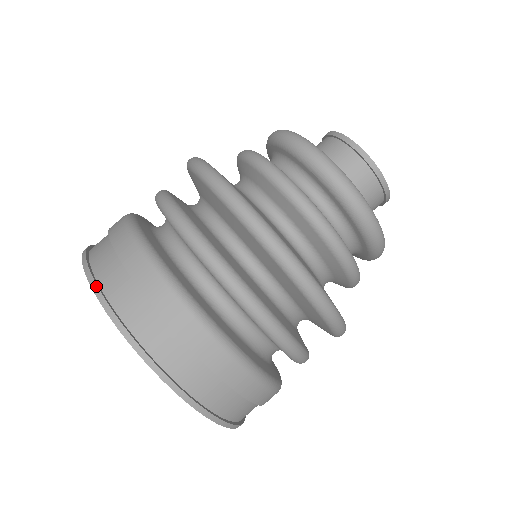
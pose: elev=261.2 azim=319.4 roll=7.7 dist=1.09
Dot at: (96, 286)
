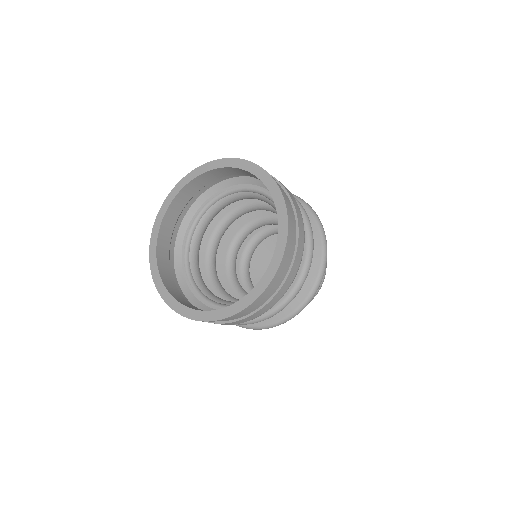
Dot at: (209, 163)
